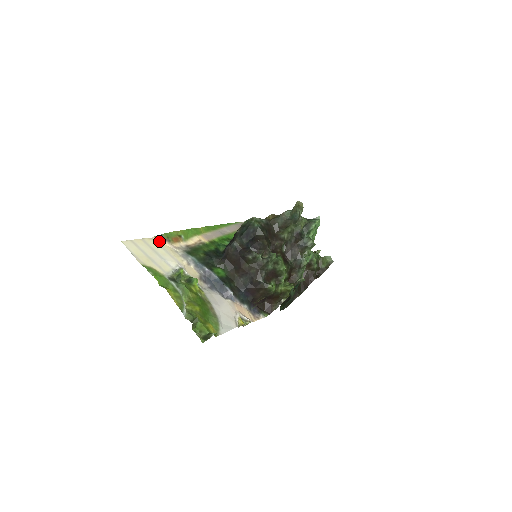
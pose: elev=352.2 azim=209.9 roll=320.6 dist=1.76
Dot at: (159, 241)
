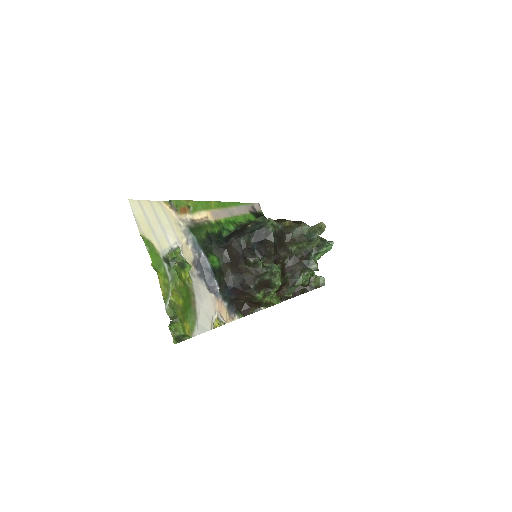
Dot at: (166, 207)
